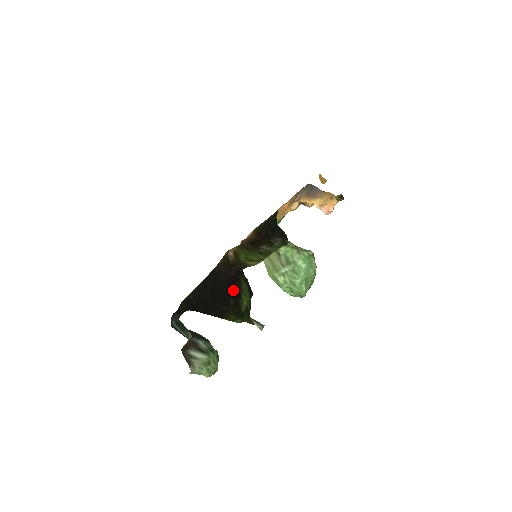
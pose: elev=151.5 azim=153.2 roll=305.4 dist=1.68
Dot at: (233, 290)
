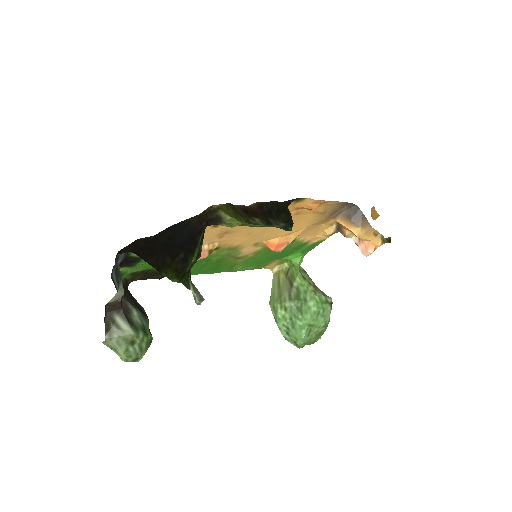
Dot at: (190, 243)
